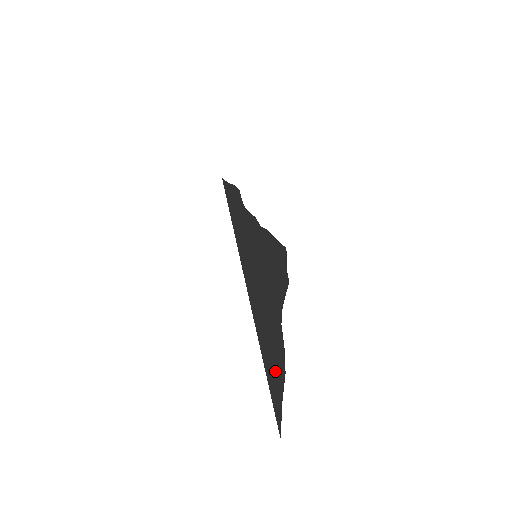
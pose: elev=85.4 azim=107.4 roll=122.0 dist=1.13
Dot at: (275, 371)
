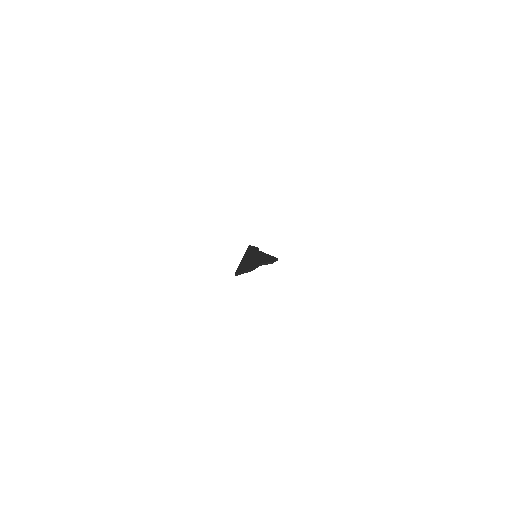
Dot at: (245, 268)
